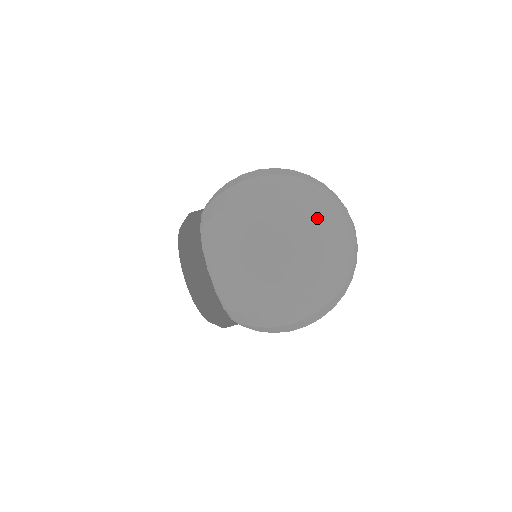
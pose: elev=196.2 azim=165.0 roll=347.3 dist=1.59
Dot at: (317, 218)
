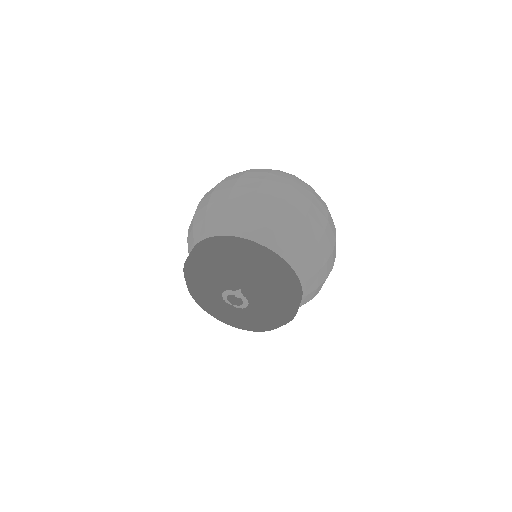
Dot at: occluded
